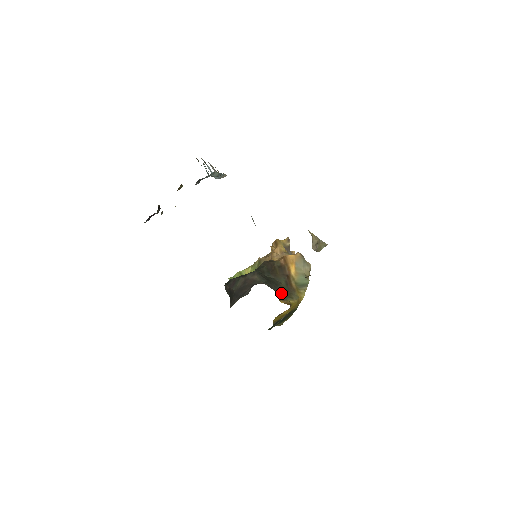
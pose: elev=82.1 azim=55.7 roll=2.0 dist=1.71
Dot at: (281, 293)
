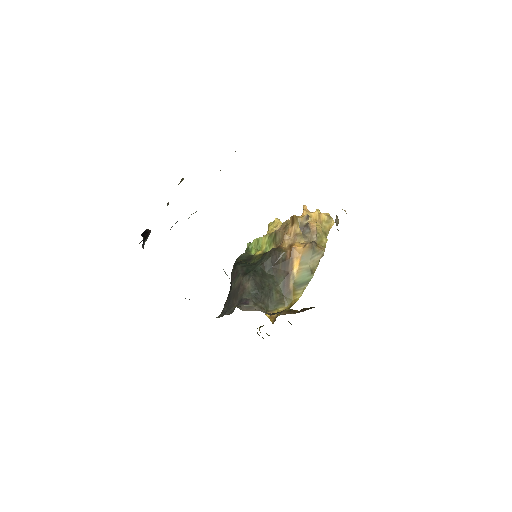
Dot at: (272, 301)
